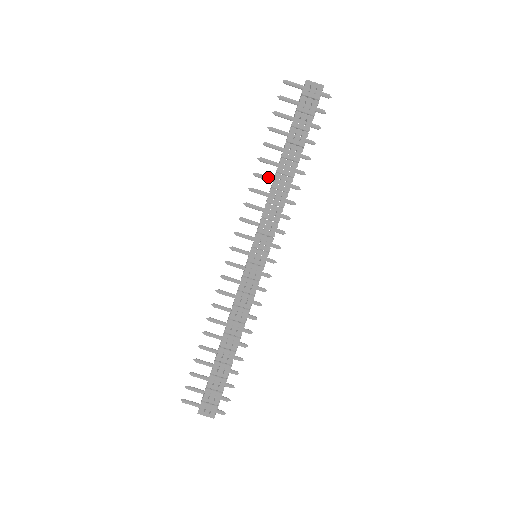
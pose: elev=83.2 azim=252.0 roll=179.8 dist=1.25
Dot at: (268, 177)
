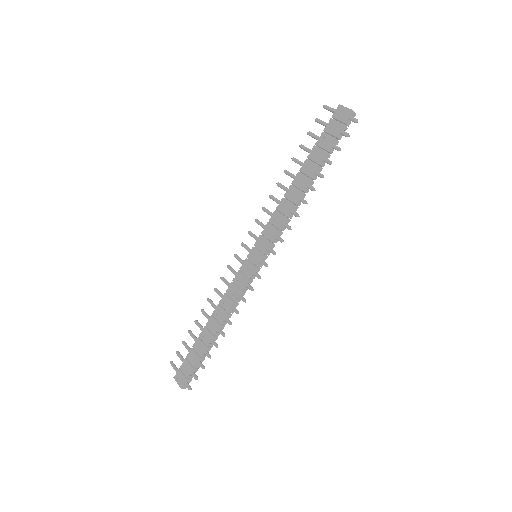
Dot at: (285, 188)
